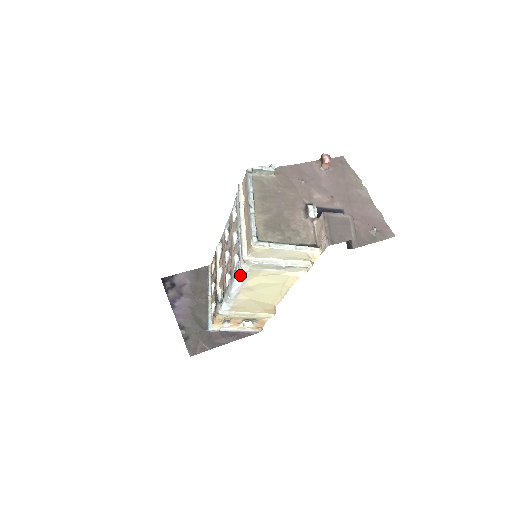
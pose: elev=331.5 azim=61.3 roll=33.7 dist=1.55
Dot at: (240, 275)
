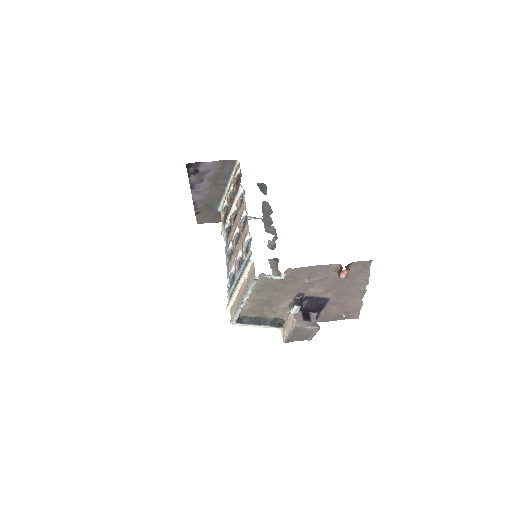
Dot at: occluded
